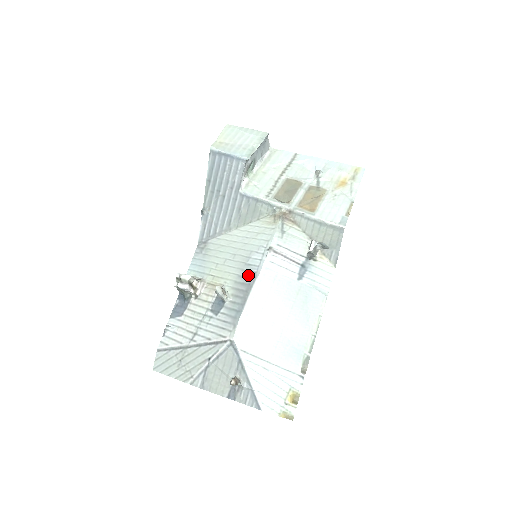
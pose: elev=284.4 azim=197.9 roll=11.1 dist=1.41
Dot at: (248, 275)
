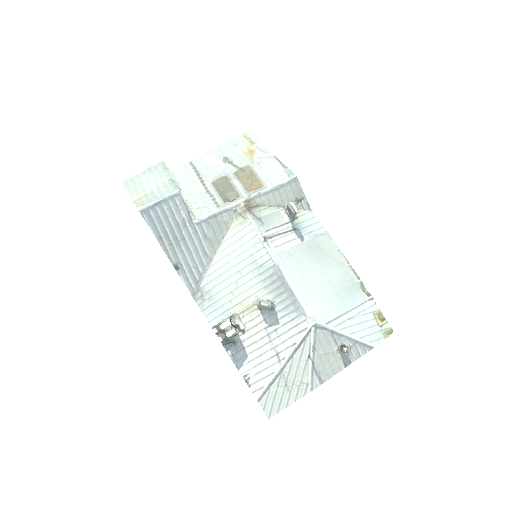
Dot at: (270, 272)
